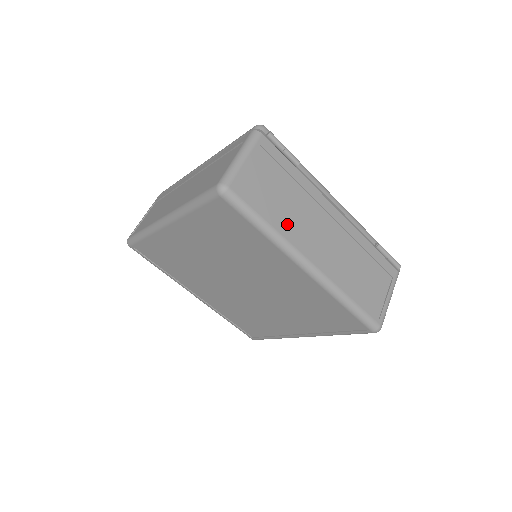
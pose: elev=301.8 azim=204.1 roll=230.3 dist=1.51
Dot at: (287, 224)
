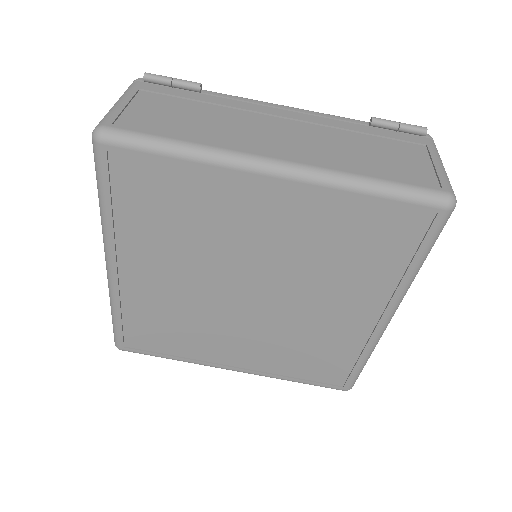
Dot at: (215, 137)
